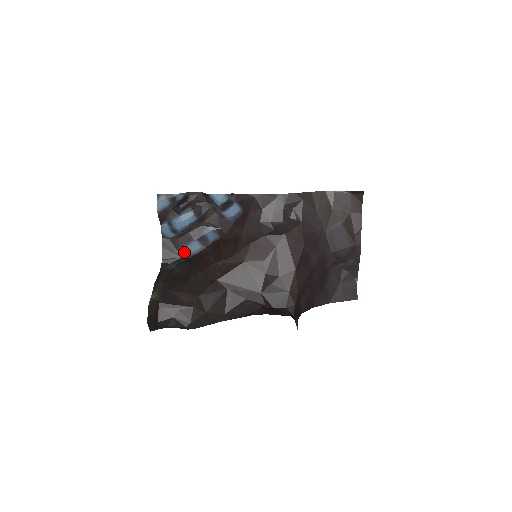
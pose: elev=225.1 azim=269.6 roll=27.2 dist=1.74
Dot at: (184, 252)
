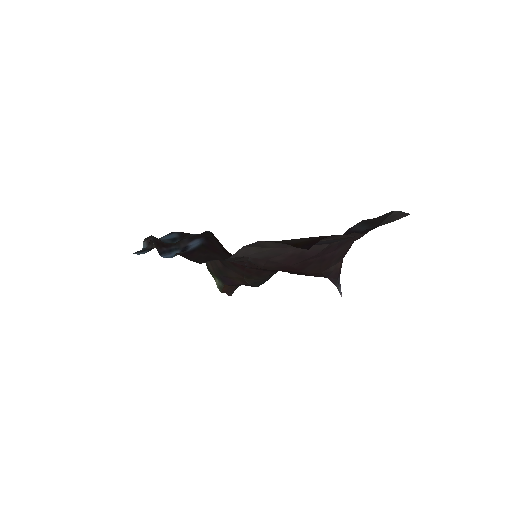
Dot at: occluded
